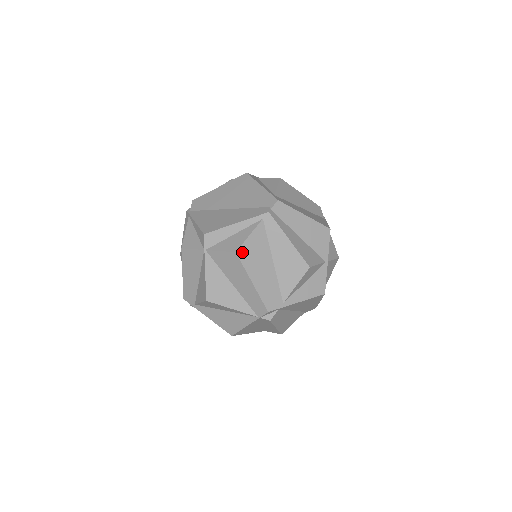
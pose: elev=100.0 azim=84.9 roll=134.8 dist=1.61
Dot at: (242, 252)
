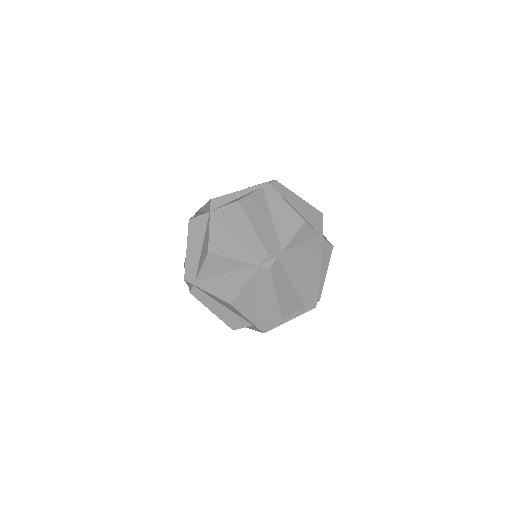
Dot at: (244, 202)
